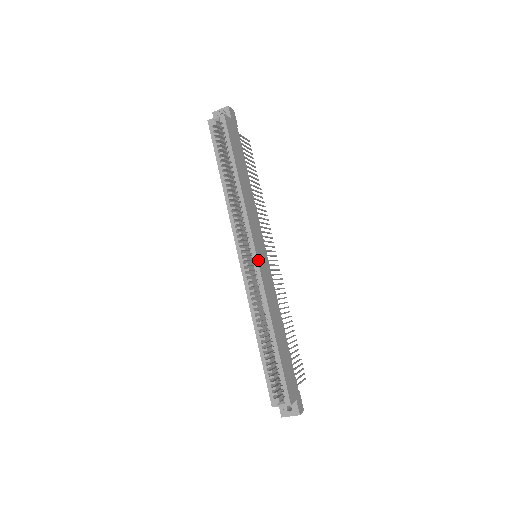
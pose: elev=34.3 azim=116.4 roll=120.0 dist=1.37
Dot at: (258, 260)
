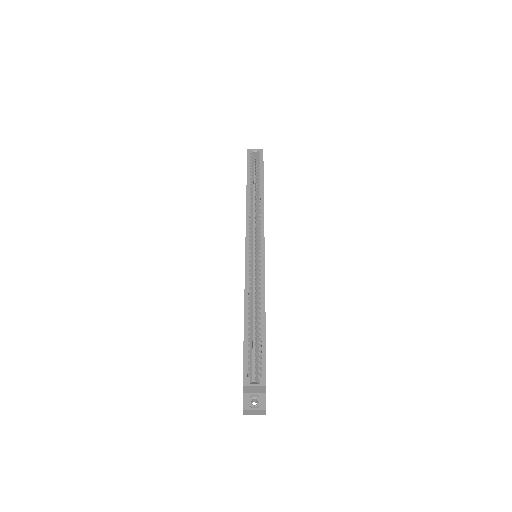
Dot at: (264, 251)
